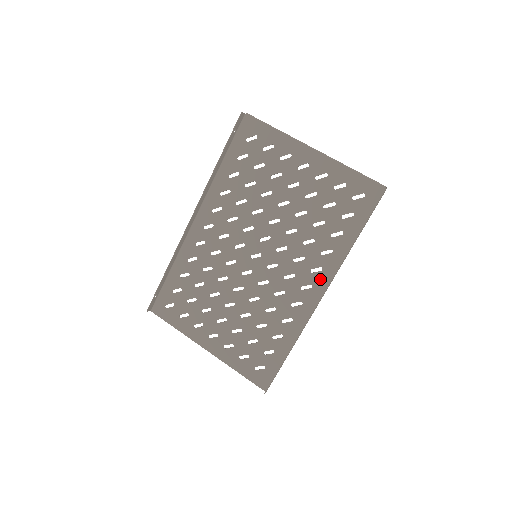
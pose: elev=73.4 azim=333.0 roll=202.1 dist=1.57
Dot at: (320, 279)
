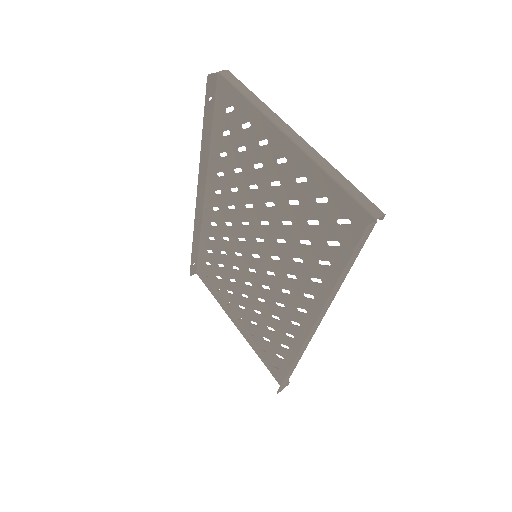
Dot at: (313, 308)
